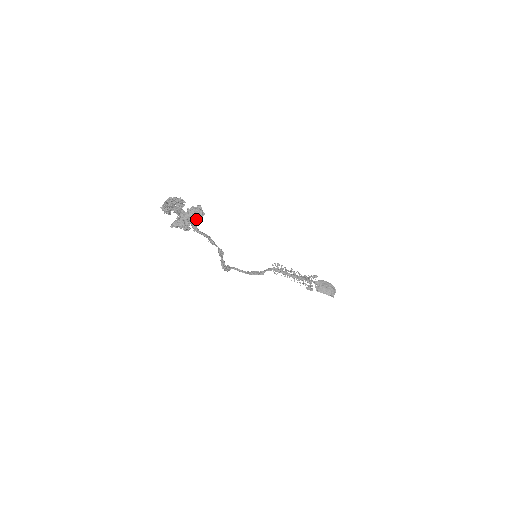
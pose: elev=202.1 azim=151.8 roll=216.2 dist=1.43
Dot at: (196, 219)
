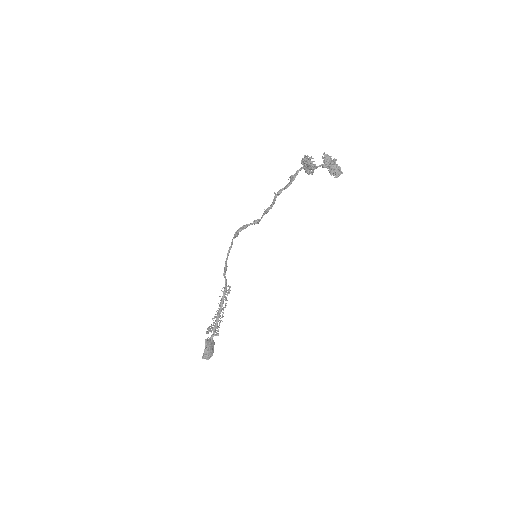
Dot at: (333, 172)
